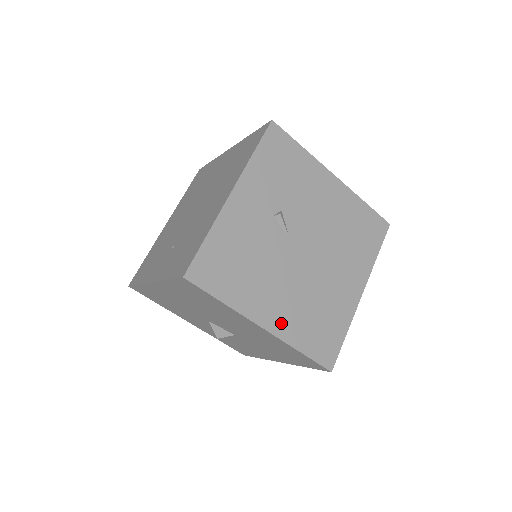
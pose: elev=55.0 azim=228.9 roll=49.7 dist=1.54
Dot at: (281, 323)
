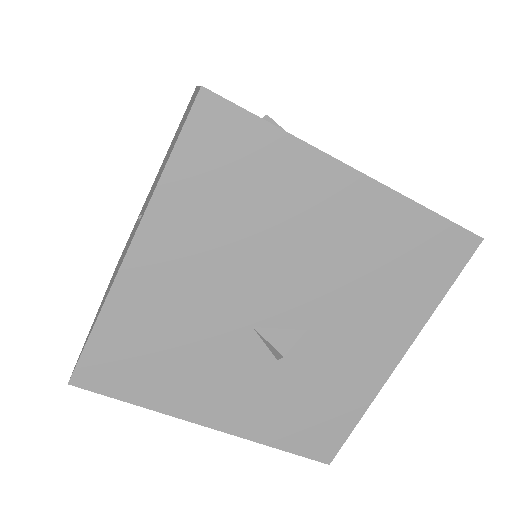
Dot at: occluded
